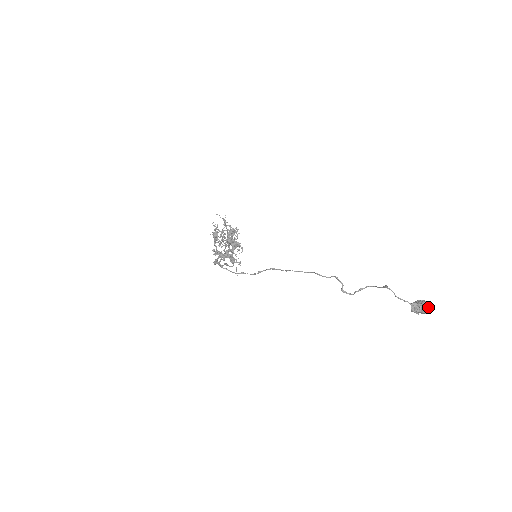
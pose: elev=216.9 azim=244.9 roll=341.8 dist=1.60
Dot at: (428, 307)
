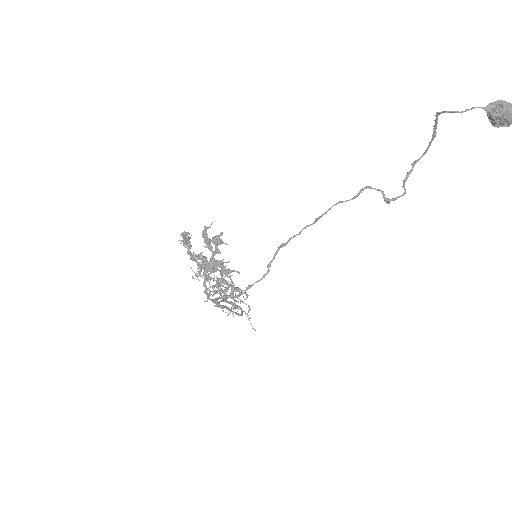
Dot at: (511, 106)
